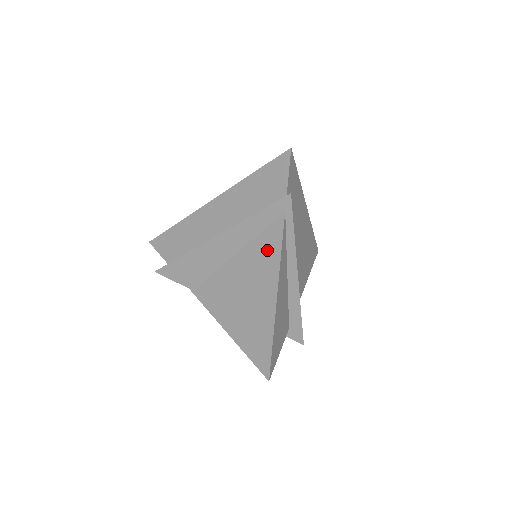
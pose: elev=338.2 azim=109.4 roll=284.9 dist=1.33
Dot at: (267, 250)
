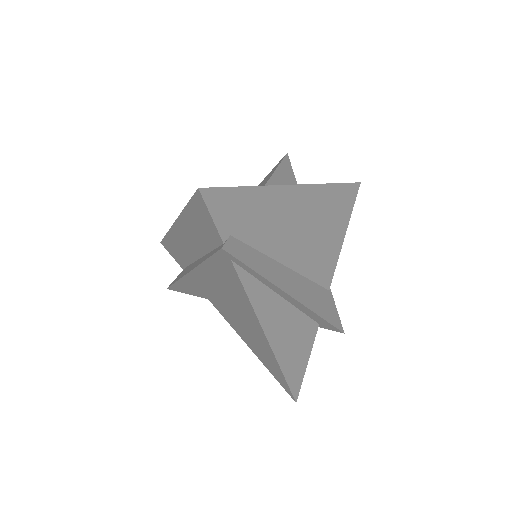
Dot at: (237, 292)
